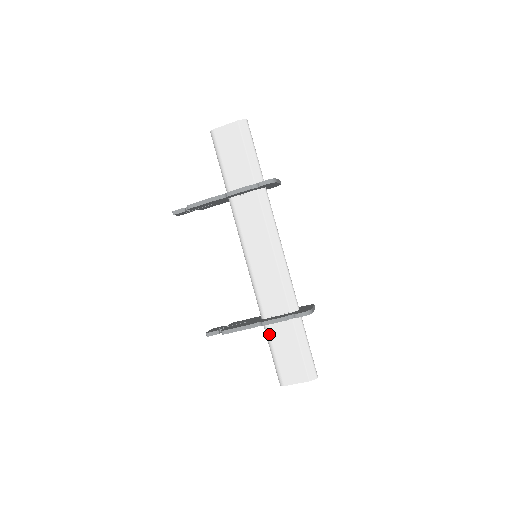
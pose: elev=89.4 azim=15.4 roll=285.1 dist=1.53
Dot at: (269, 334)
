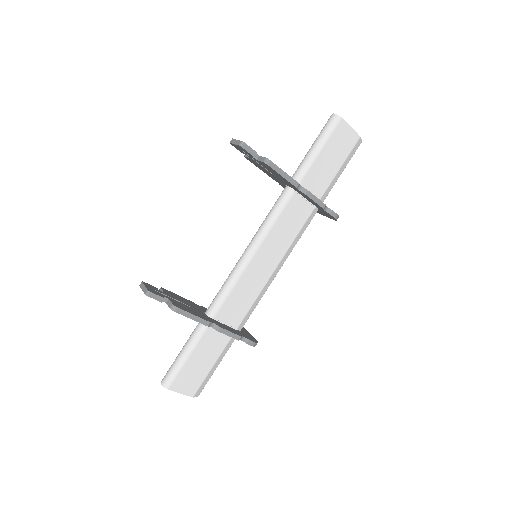
Dot at: (203, 335)
